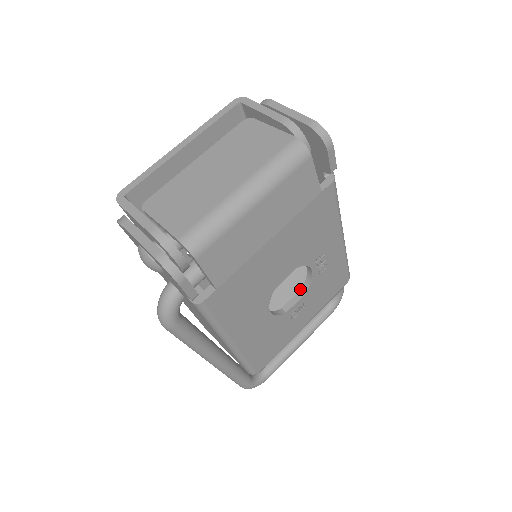
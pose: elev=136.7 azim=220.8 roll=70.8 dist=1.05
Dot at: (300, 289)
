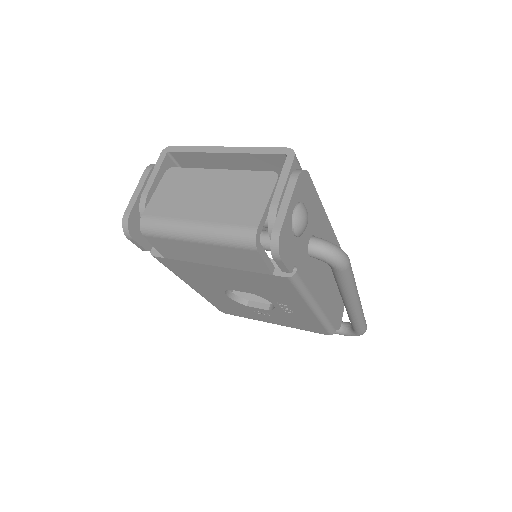
Dot at: occluded
